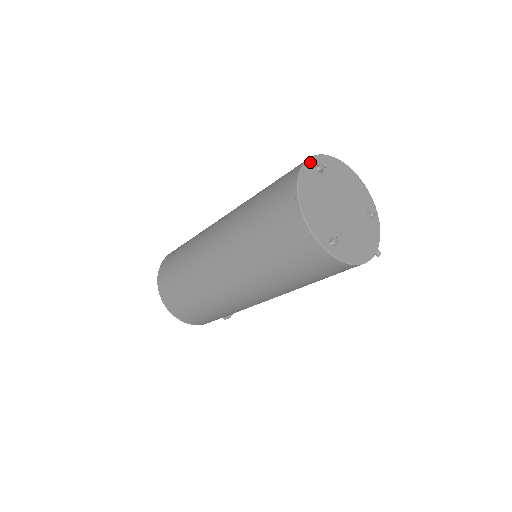
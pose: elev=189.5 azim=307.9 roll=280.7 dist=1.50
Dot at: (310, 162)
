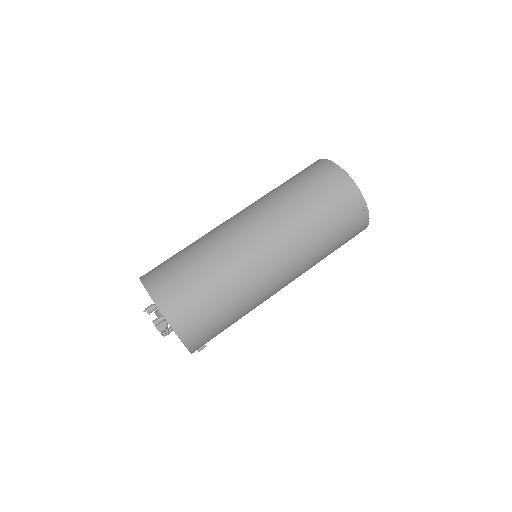
Dot at: occluded
